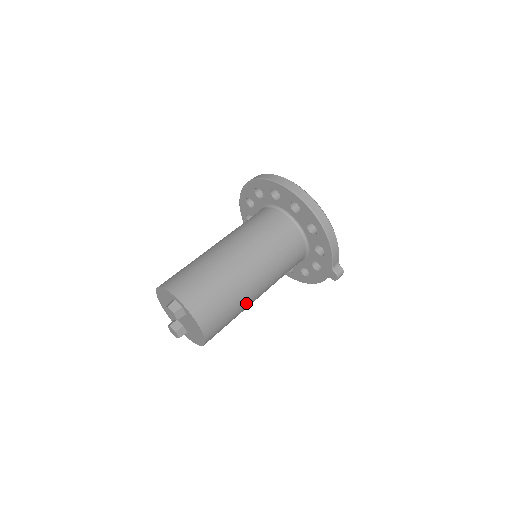
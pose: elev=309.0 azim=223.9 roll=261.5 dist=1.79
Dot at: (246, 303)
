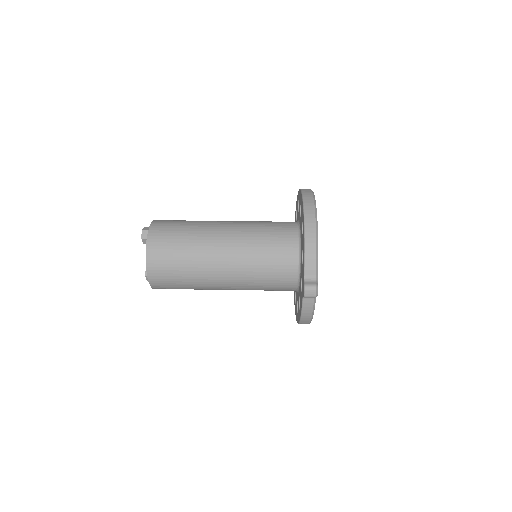
Dot at: (203, 264)
